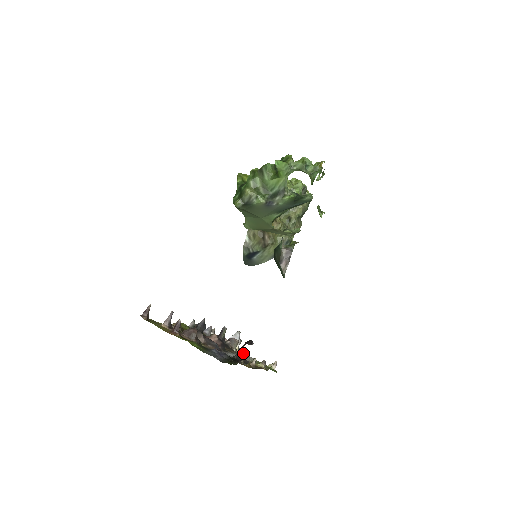
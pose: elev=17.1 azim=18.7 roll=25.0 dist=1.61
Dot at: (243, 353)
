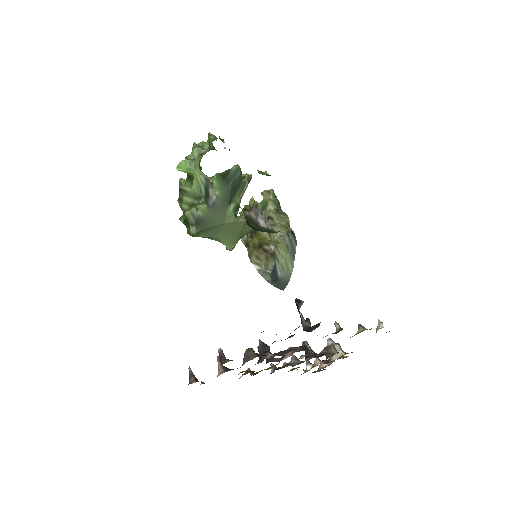
Dot at: (352, 352)
